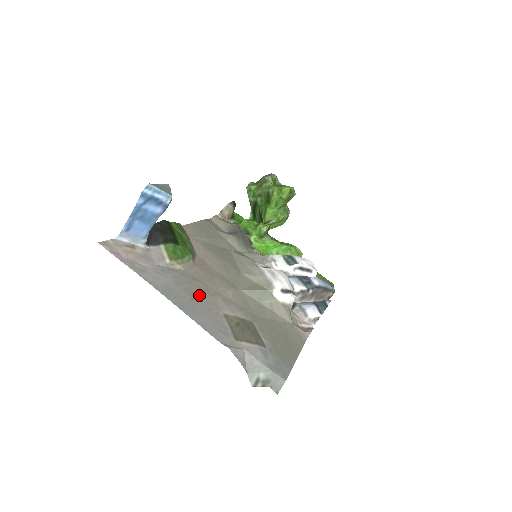
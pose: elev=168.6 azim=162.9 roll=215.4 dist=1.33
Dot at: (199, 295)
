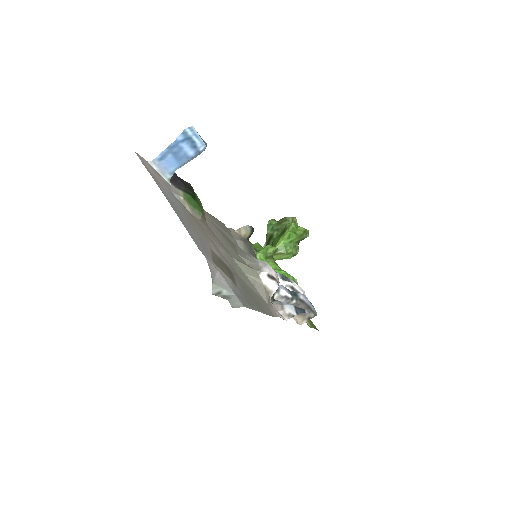
Dot at: (196, 227)
